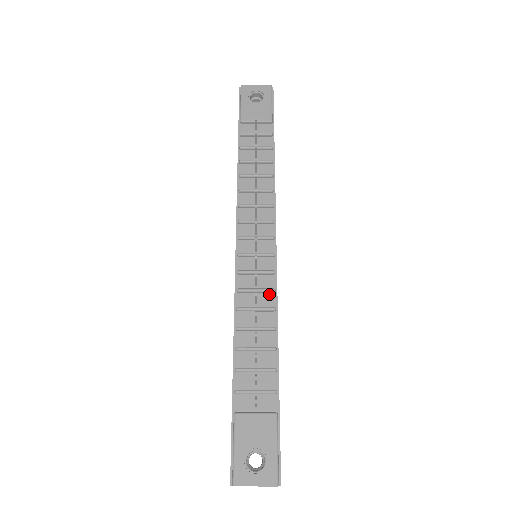
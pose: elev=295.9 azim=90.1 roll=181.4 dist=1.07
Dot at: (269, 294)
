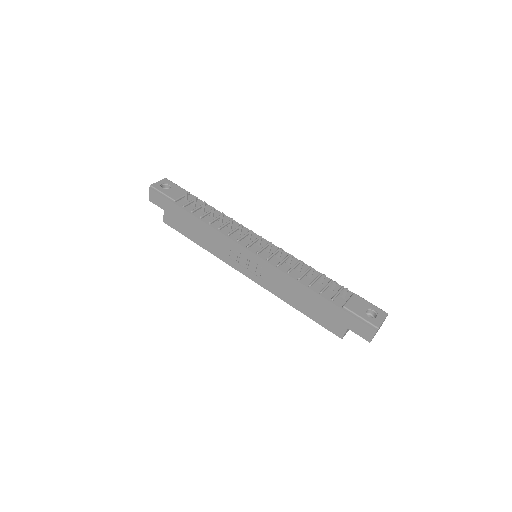
Dot at: occluded
